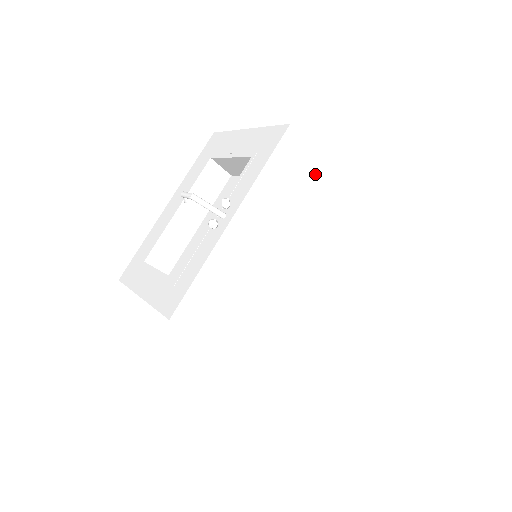
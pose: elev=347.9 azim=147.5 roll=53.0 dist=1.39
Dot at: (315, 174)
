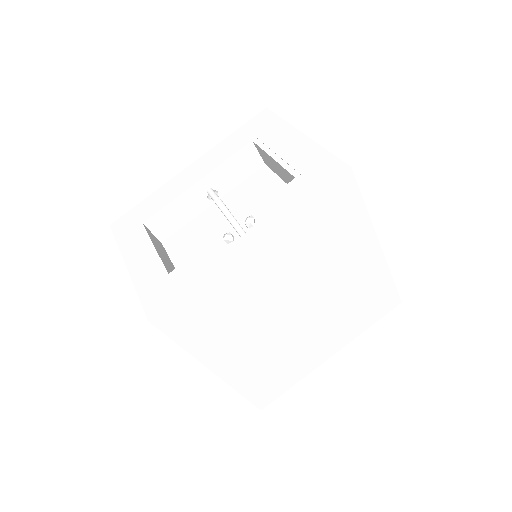
Dot at: (351, 220)
